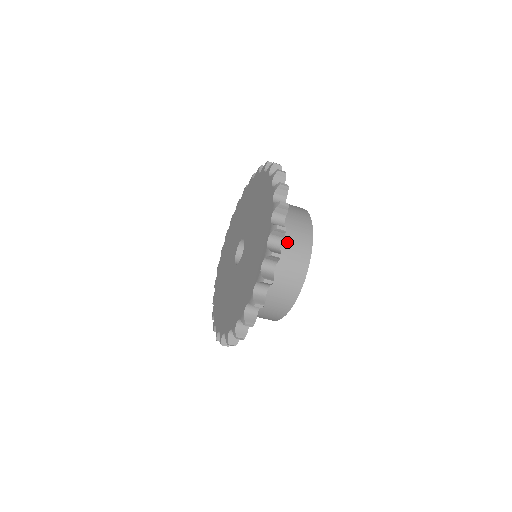
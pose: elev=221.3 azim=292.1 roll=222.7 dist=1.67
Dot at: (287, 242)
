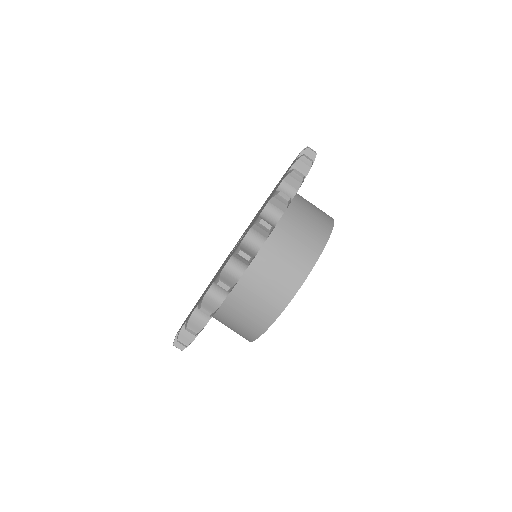
Dot at: occluded
